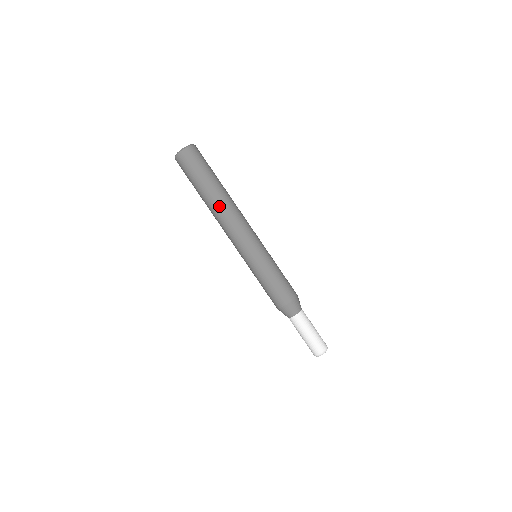
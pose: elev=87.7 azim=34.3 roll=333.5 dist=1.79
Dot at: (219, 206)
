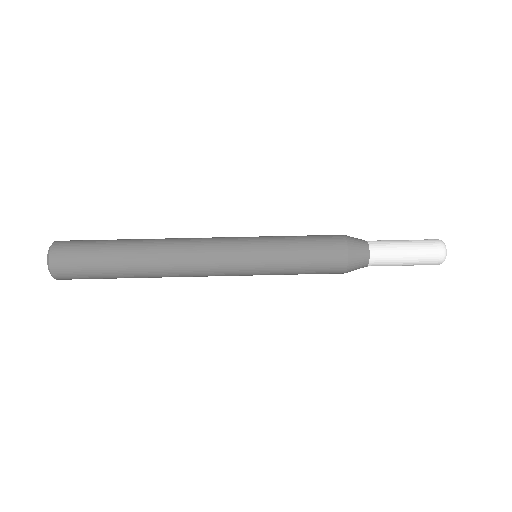
Dot at: (156, 251)
